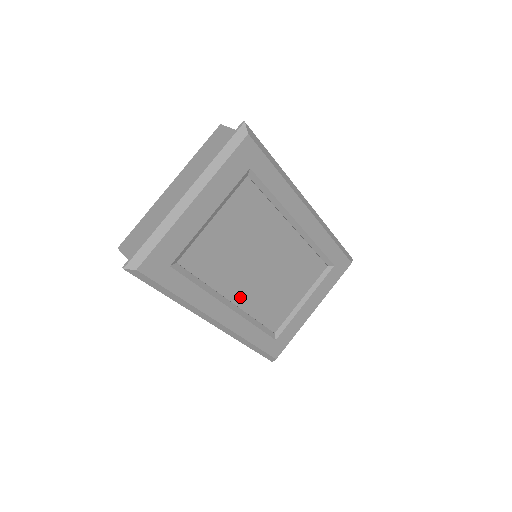
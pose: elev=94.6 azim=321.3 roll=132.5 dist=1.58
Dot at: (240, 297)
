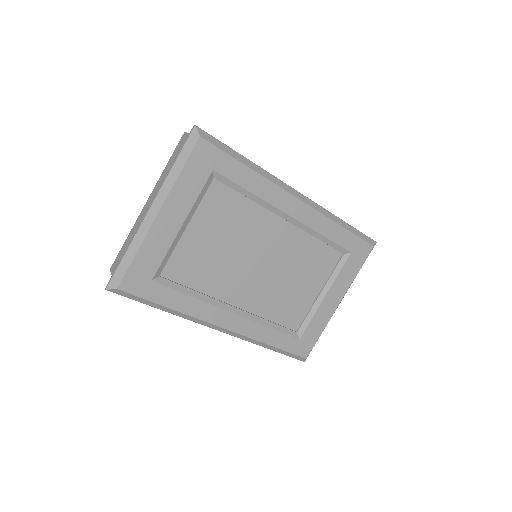
Dot at: (244, 300)
